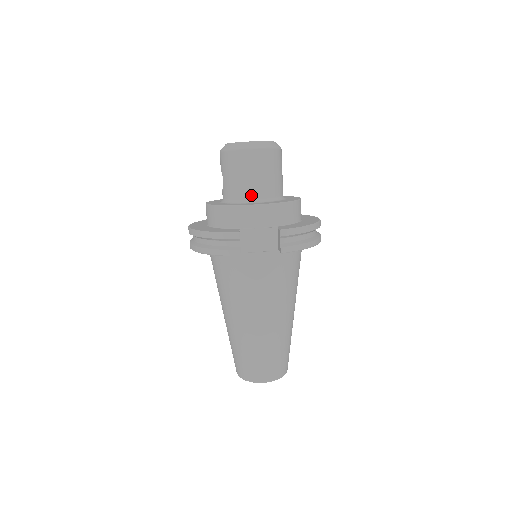
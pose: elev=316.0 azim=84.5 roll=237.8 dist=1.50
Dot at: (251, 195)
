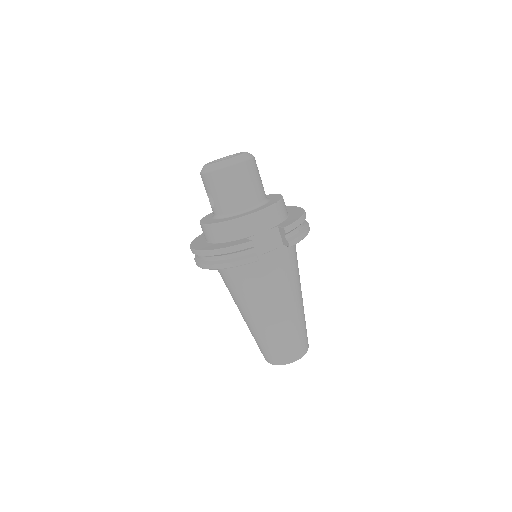
Dot at: (245, 205)
